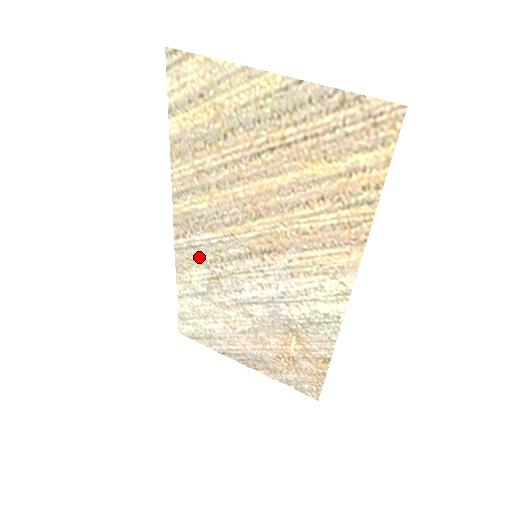
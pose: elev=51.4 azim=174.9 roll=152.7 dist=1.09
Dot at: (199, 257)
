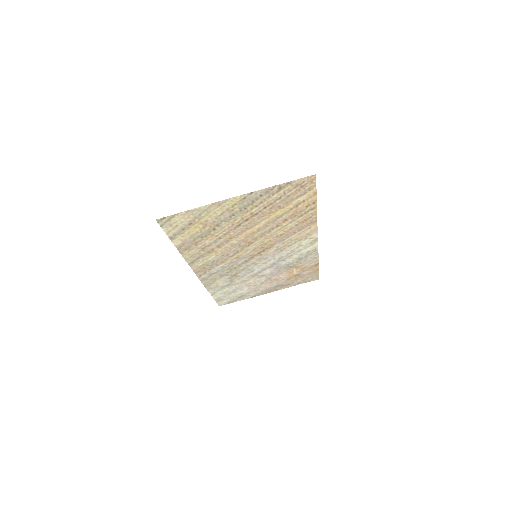
Dot at: (219, 275)
